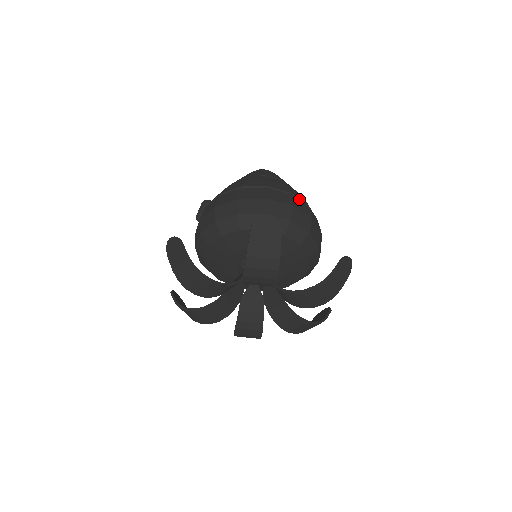
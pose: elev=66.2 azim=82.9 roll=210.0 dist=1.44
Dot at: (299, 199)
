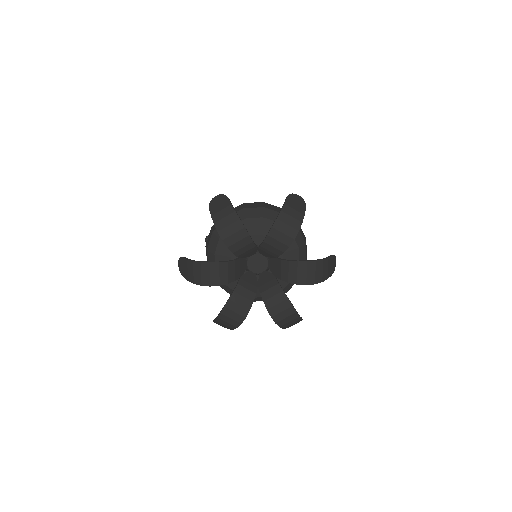
Dot at: occluded
